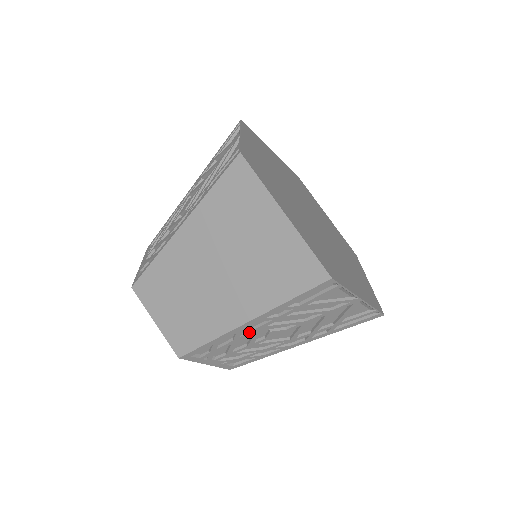
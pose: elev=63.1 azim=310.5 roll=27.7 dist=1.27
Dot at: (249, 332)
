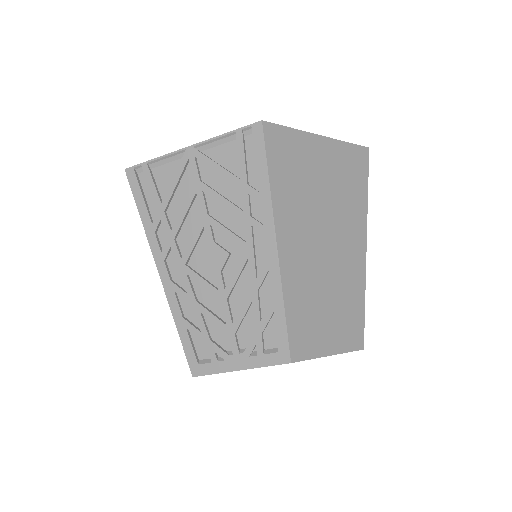
Dot at: (183, 281)
